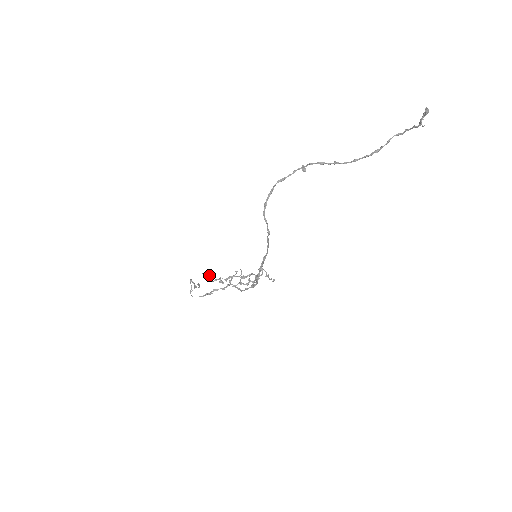
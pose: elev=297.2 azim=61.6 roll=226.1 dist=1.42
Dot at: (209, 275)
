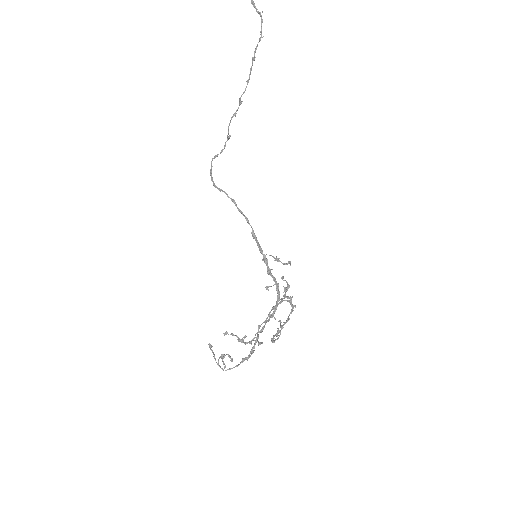
Dot at: (235, 335)
